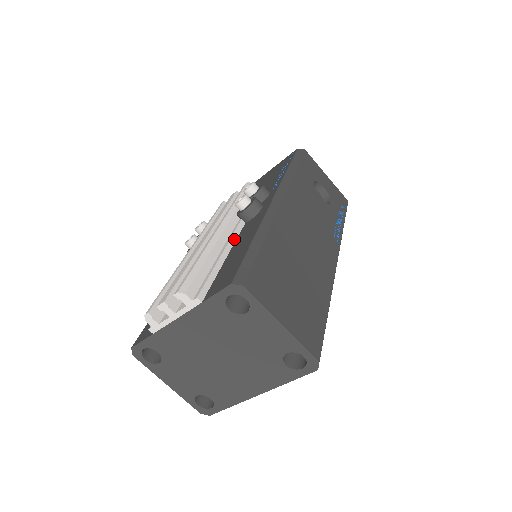
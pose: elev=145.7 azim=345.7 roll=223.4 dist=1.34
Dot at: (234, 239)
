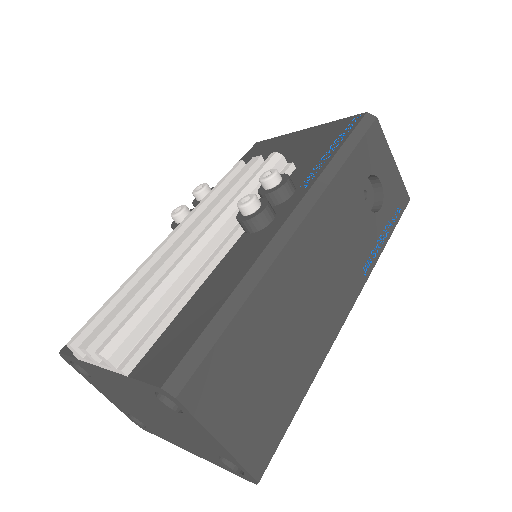
Dot at: (216, 262)
